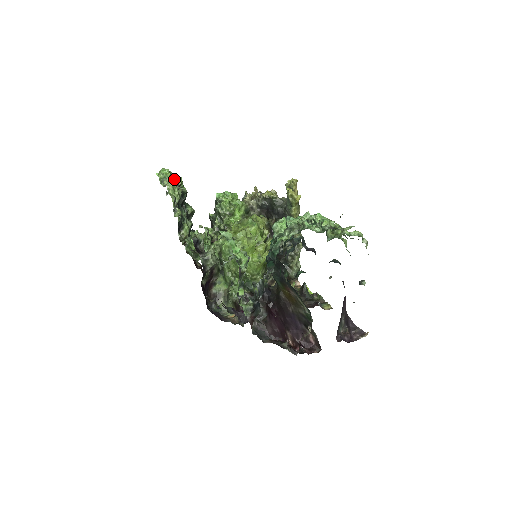
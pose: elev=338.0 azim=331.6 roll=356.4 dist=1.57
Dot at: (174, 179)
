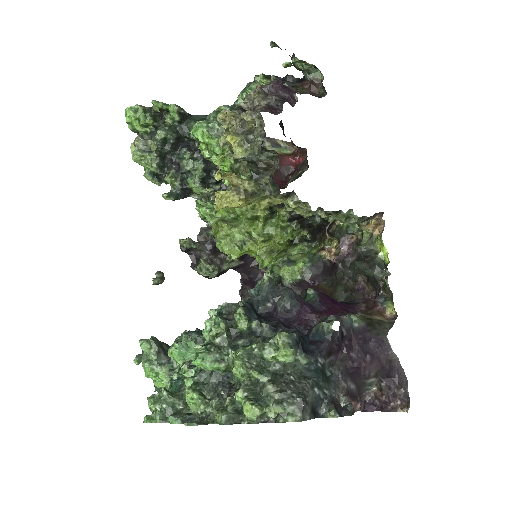
Dot at: (143, 123)
